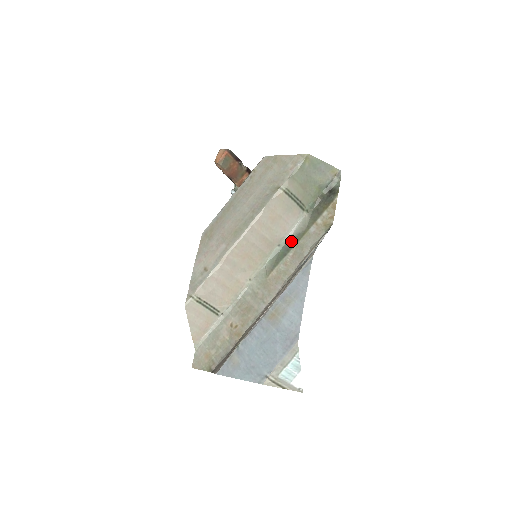
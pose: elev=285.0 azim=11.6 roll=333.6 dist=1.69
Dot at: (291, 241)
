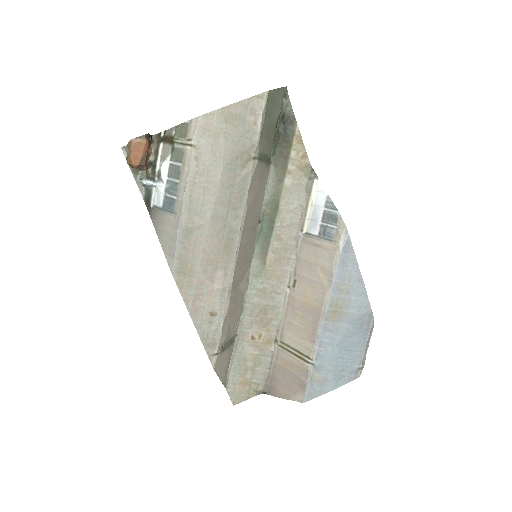
Dot at: (270, 209)
